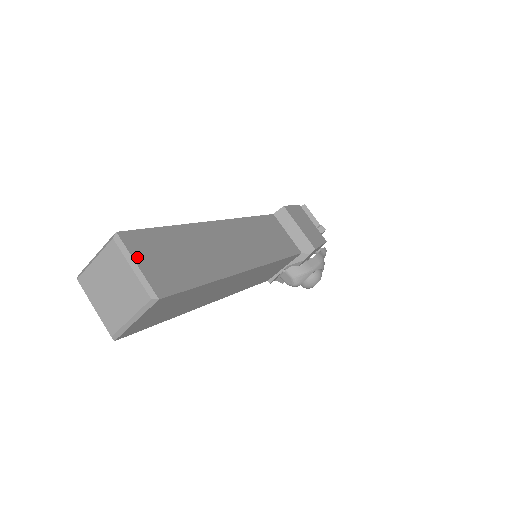
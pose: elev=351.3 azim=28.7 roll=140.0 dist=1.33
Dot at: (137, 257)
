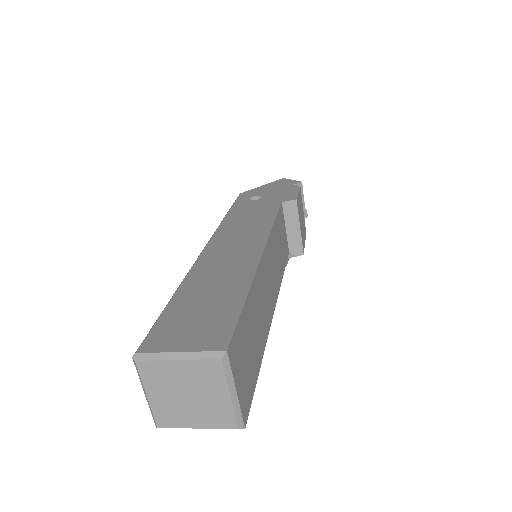
Dot at: (236, 378)
